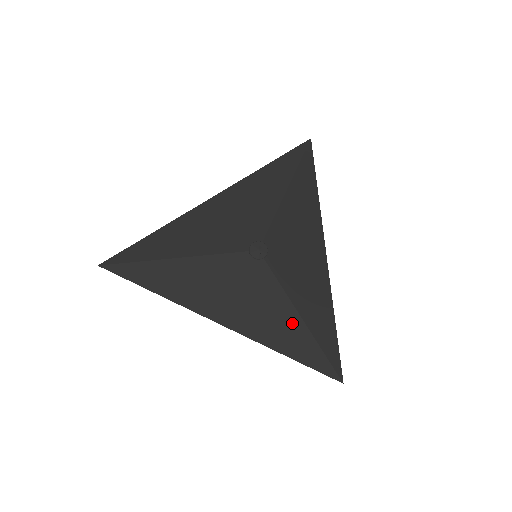
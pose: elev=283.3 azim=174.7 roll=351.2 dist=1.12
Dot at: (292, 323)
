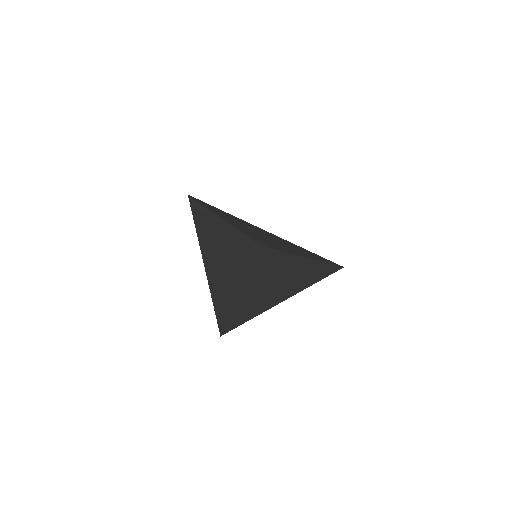
Dot at: (306, 263)
